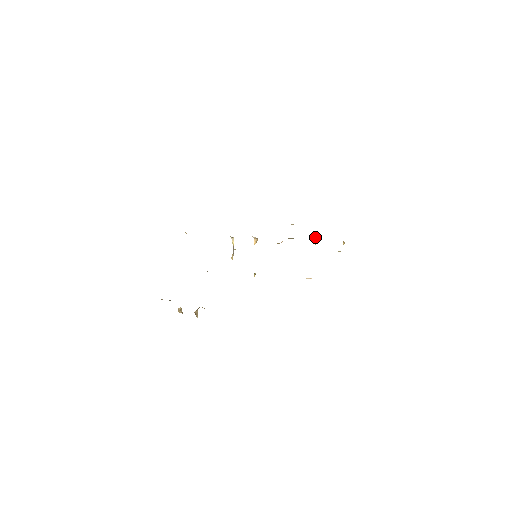
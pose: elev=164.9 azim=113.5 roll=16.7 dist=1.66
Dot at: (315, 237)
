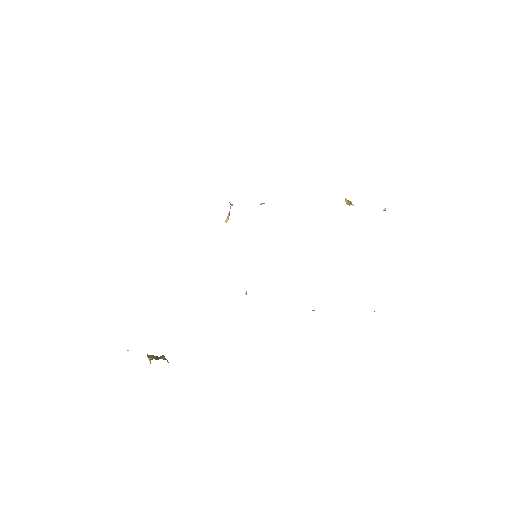
Dot at: (350, 201)
